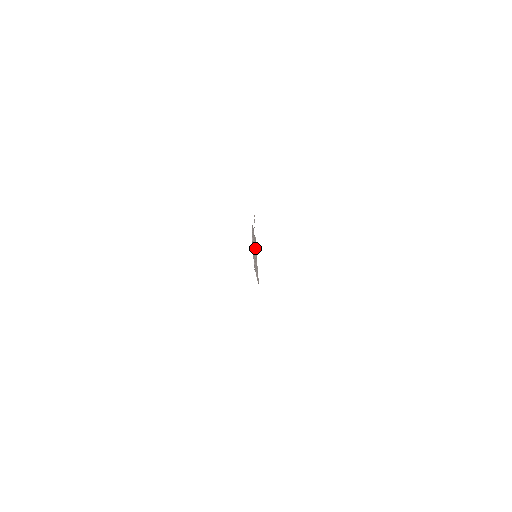
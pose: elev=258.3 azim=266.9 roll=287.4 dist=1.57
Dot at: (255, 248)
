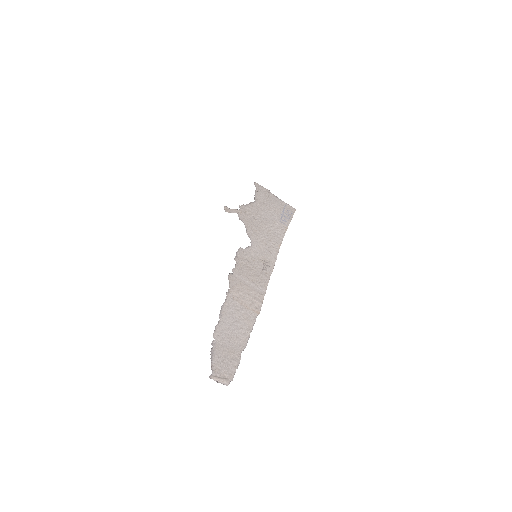
Dot at: (246, 268)
